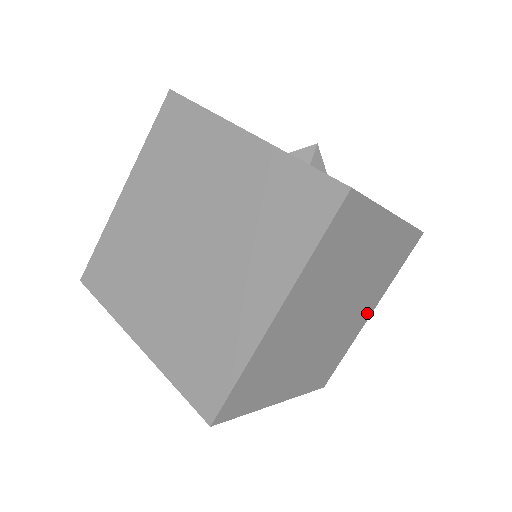
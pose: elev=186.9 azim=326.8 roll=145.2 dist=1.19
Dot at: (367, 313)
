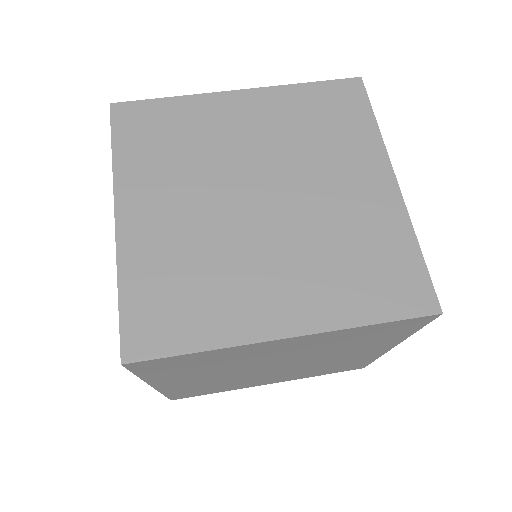
Dot at: (270, 381)
